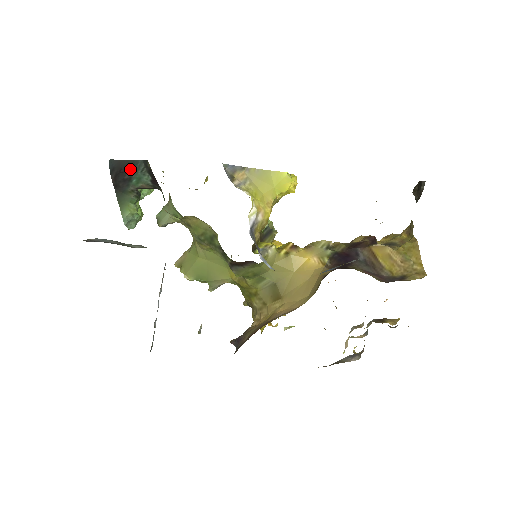
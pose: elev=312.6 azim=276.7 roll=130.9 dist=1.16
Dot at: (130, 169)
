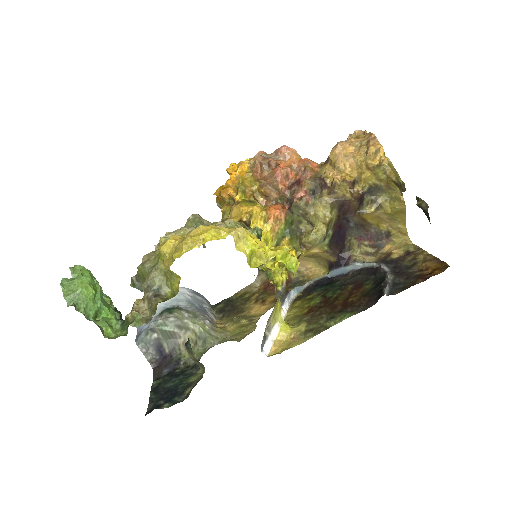
Dot at: occluded
